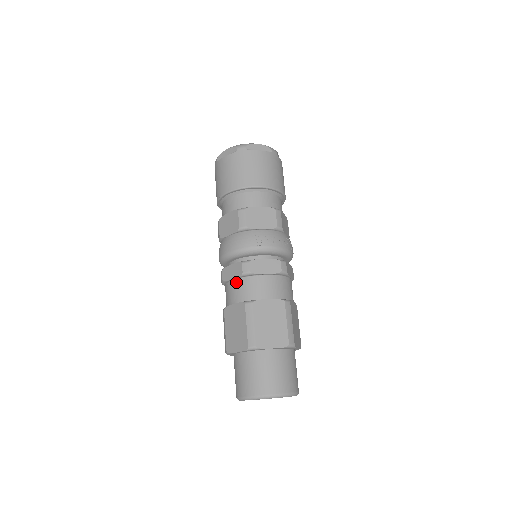
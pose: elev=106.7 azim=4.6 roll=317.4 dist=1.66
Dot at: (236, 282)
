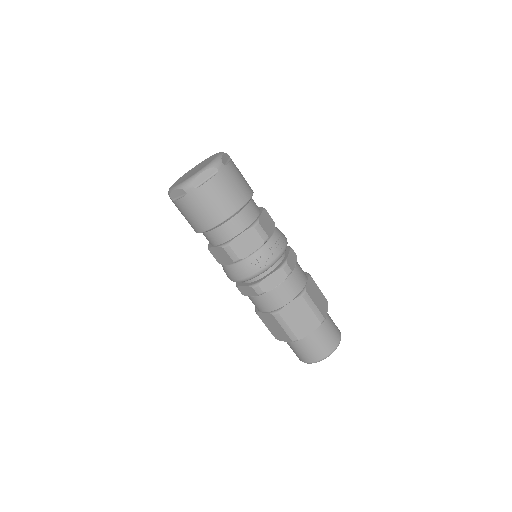
Dot at: (256, 299)
